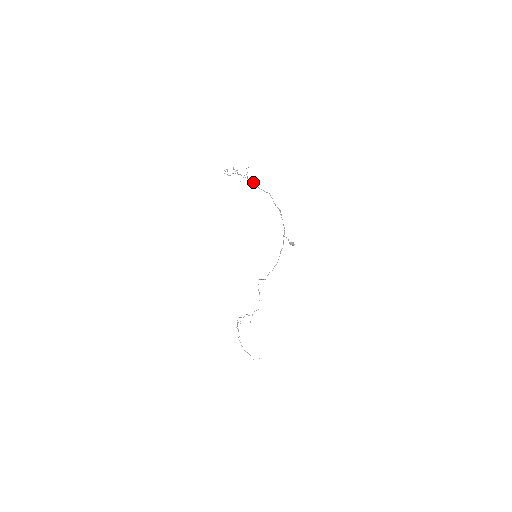
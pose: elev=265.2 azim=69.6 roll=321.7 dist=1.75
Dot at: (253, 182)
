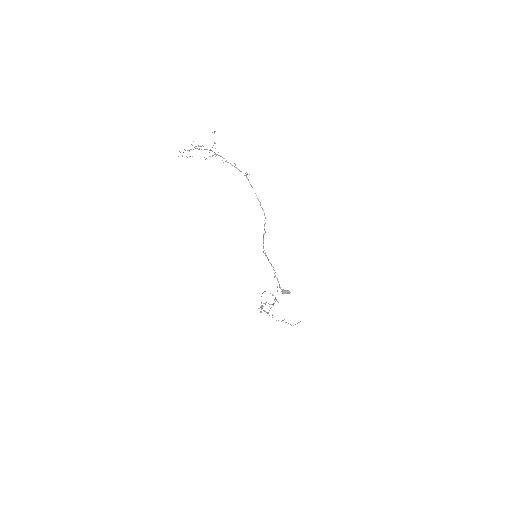
Dot at: occluded
